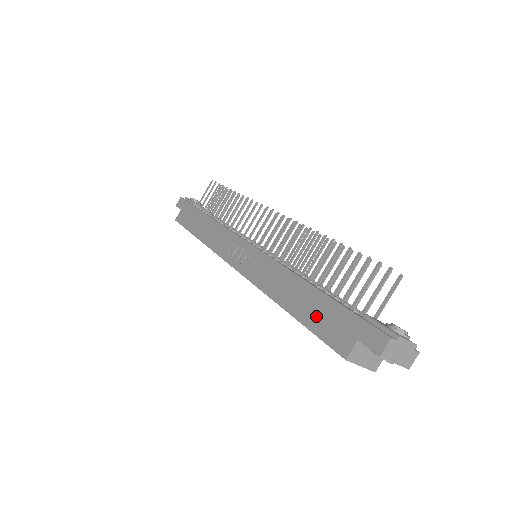
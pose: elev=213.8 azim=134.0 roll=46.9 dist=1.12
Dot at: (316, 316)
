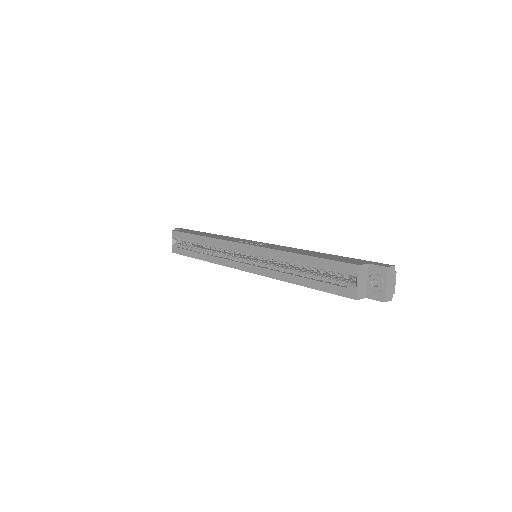
Dot at: (332, 257)
